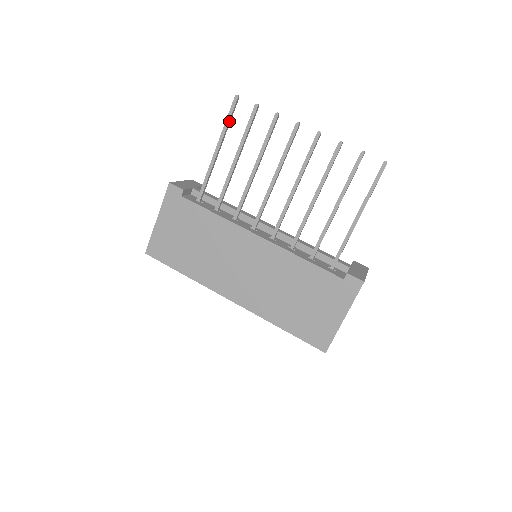
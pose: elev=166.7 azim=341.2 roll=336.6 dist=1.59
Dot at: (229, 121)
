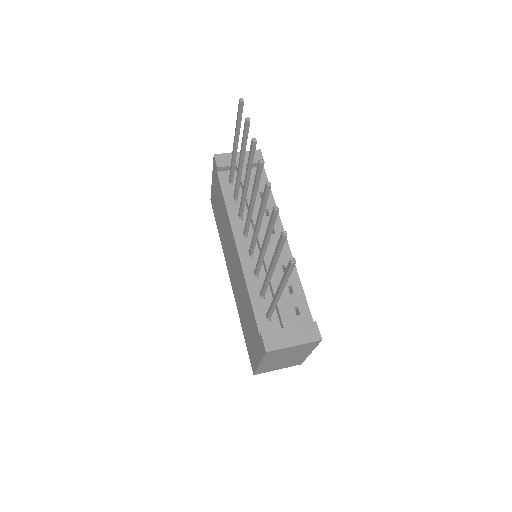
Dot at: (238, 122)
